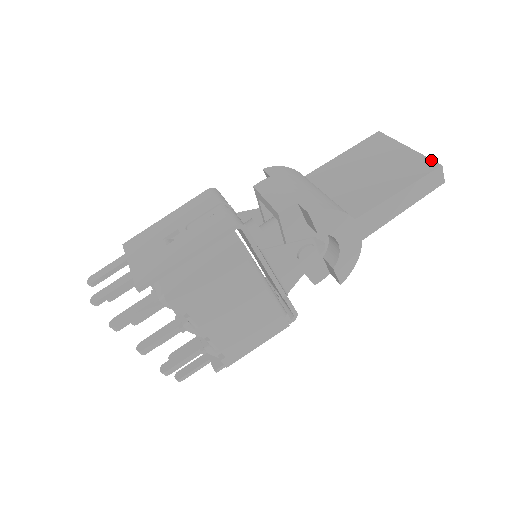
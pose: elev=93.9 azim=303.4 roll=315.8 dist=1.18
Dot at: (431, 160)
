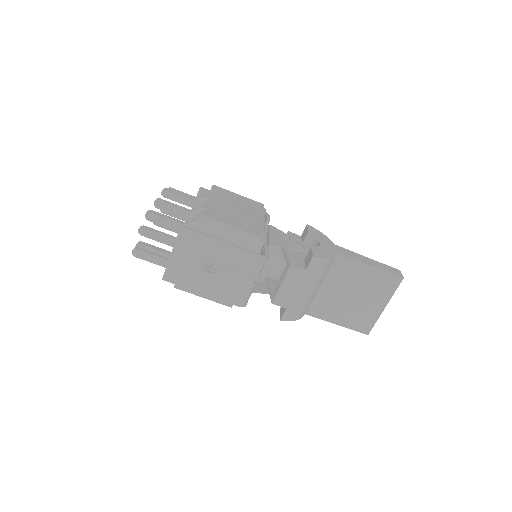
Dot at: occluded
